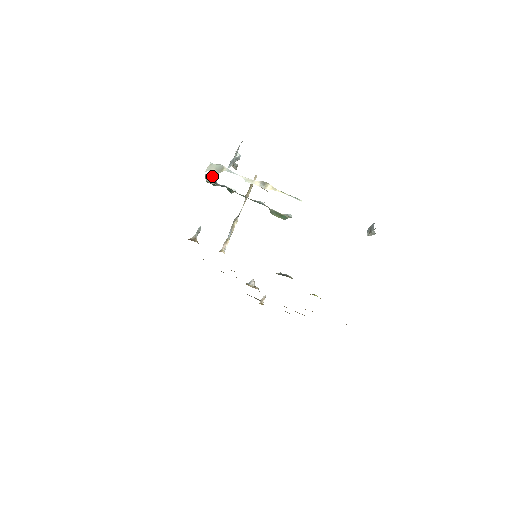
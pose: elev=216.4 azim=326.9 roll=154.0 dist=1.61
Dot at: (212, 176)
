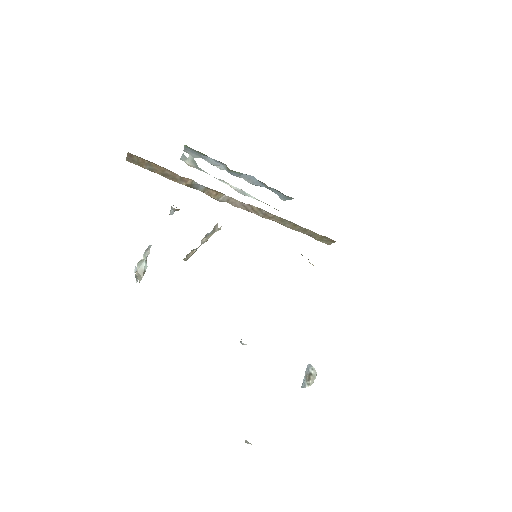
Dot at: (193, 156)
